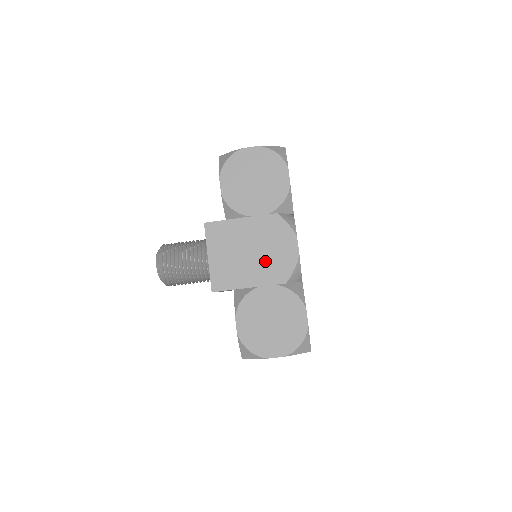
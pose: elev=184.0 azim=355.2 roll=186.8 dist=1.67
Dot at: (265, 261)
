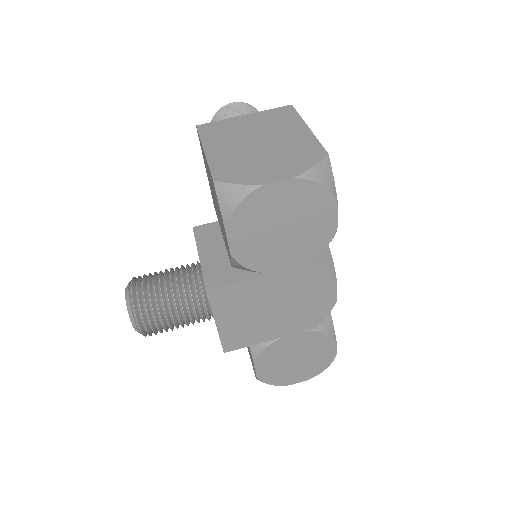
Dot at: (293, 314)
